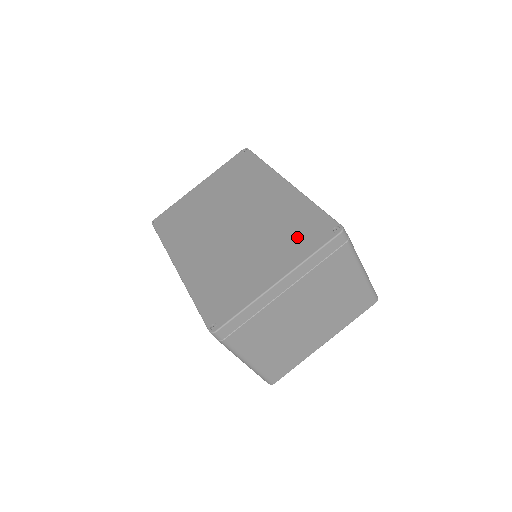
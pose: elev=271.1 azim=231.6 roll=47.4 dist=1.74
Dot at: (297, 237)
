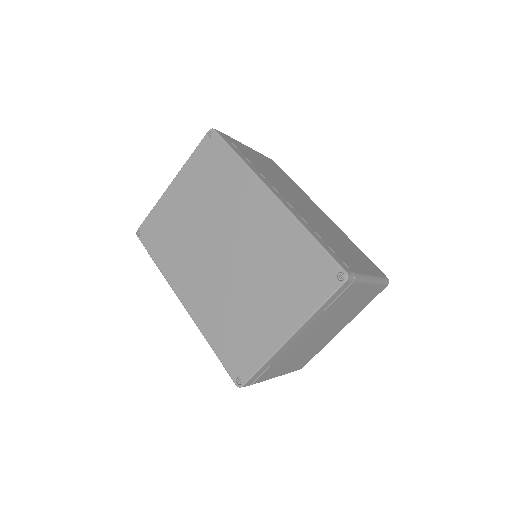
Dot at: (299, 281)
